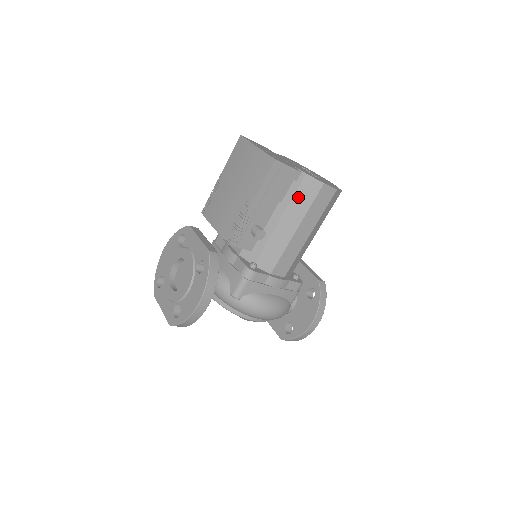
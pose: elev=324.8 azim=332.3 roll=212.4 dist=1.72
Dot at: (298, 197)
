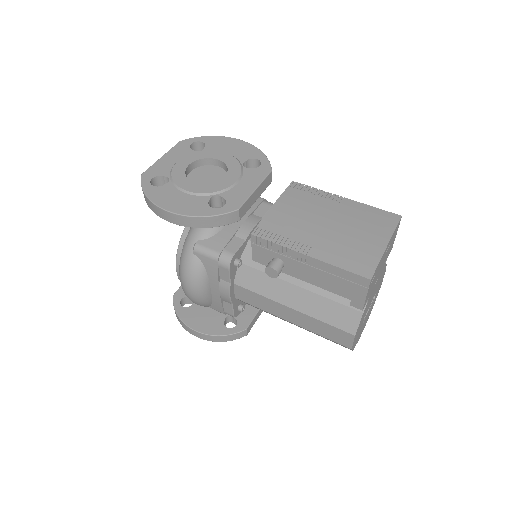
Dot at: (332, 306)
